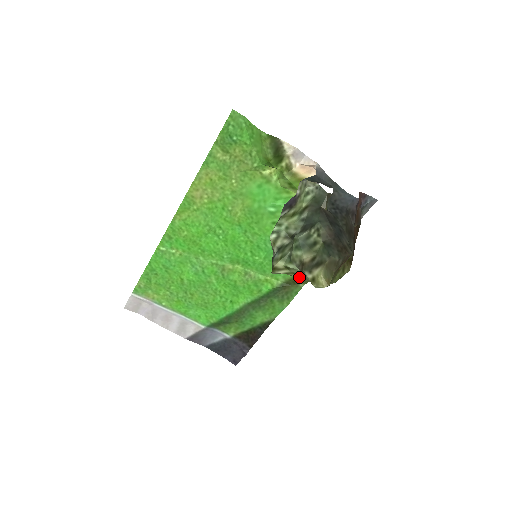
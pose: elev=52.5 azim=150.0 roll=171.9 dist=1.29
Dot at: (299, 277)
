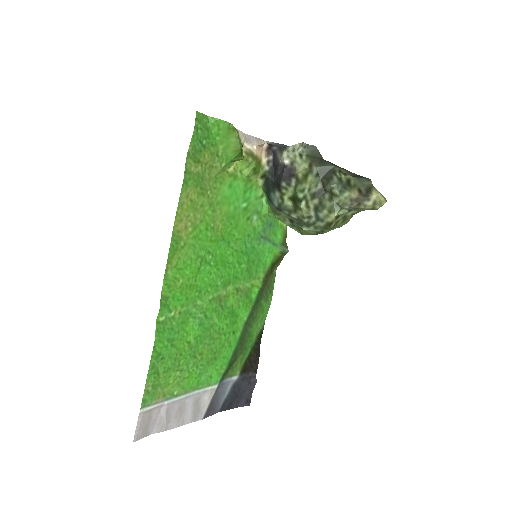
Dot at: (339, 224)
